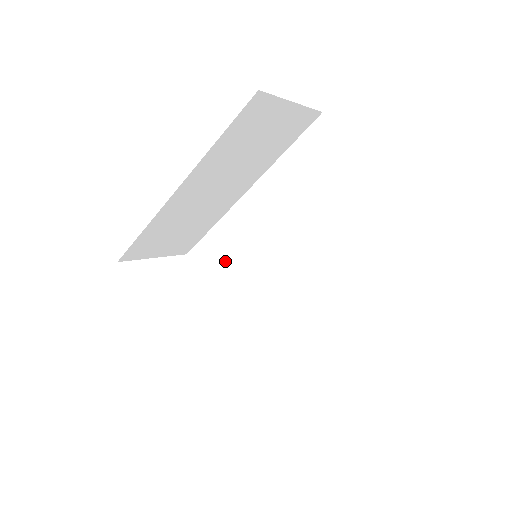
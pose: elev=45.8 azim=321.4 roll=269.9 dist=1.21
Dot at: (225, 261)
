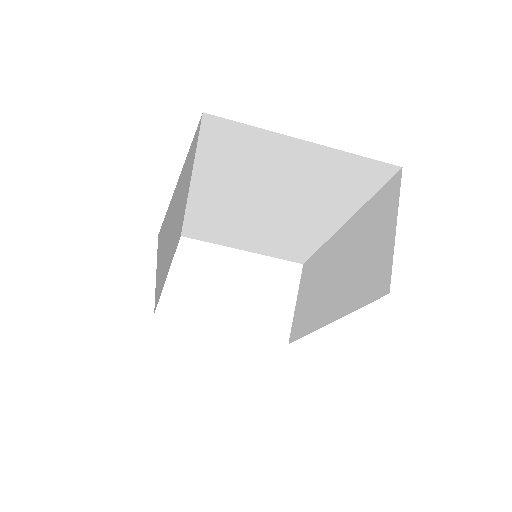
Dot at: (219, 230)
